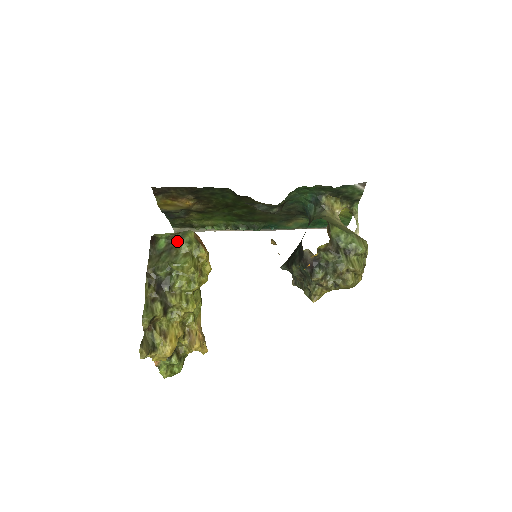
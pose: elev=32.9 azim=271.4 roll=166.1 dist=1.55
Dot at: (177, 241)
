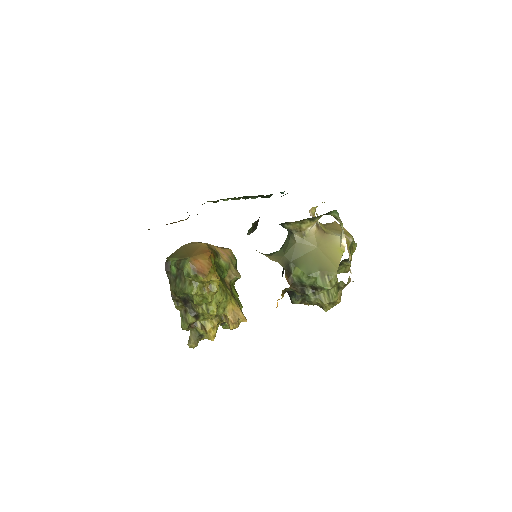
Dot at: (181, 270)
